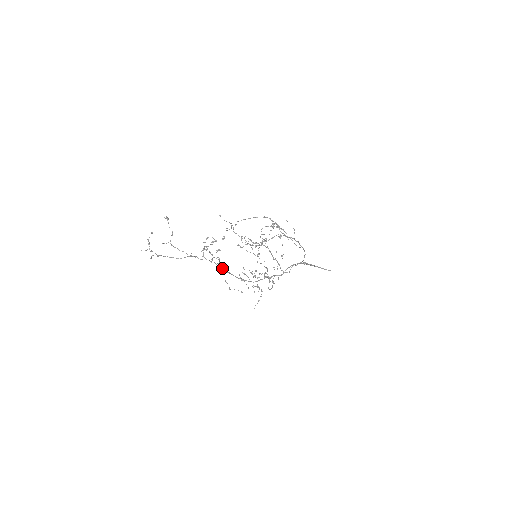
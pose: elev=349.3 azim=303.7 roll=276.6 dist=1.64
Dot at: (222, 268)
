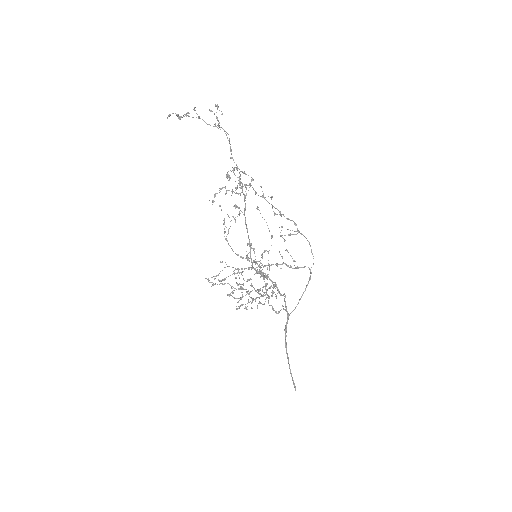
Dot at: (240, 210)
